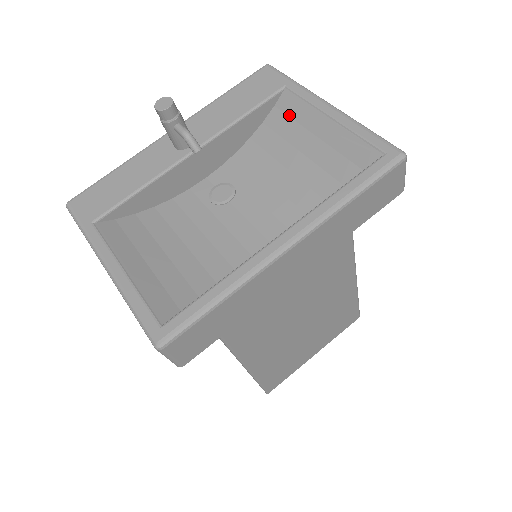
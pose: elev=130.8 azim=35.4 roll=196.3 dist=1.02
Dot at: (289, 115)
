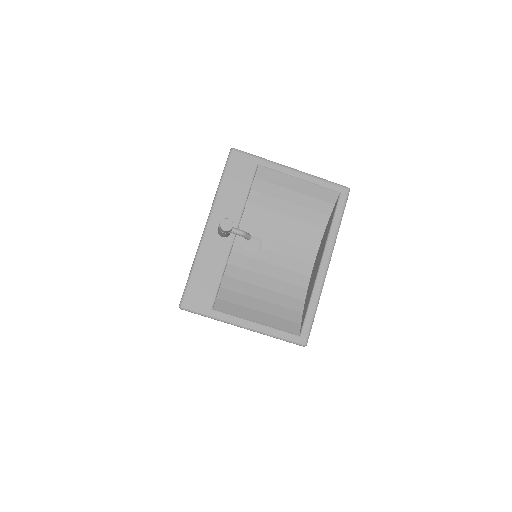
Dot at: (269, 181)
